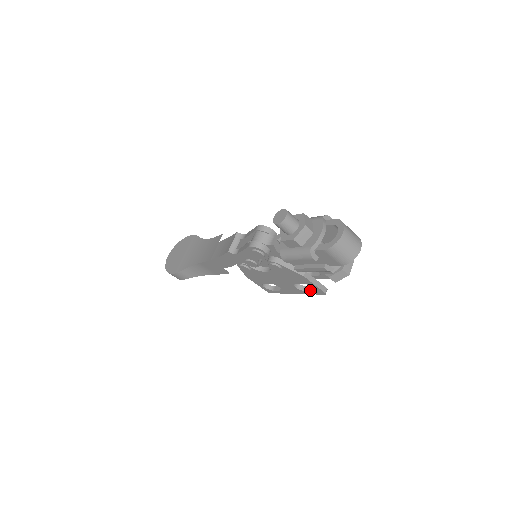
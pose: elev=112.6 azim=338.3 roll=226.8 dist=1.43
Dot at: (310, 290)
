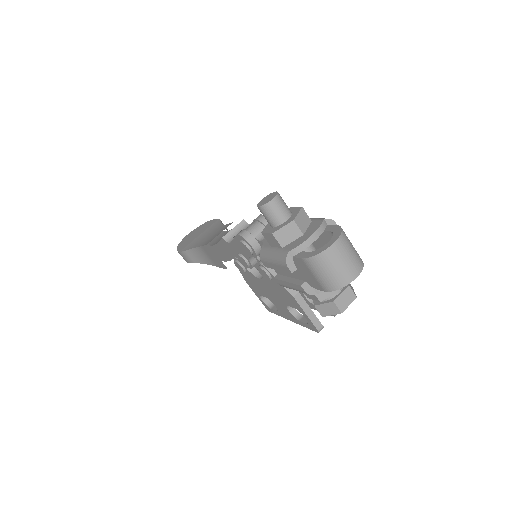
Dot at: (304, 321)
